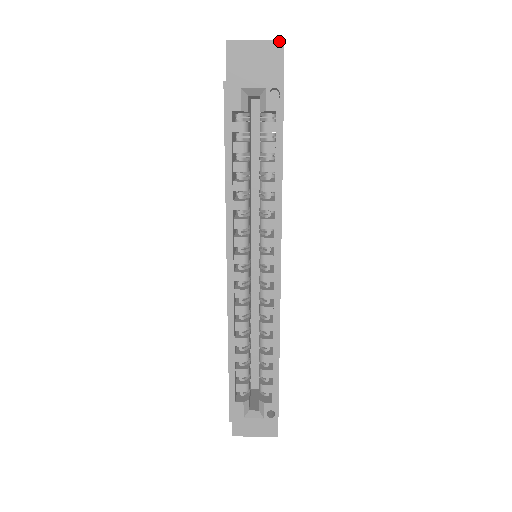
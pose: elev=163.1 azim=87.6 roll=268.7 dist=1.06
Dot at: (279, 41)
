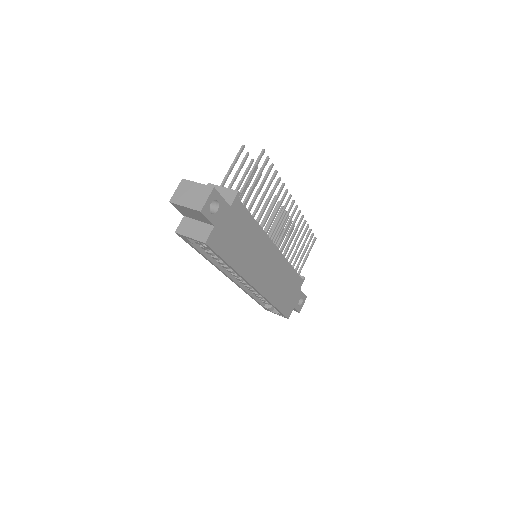
Dot at: (198, 211)
